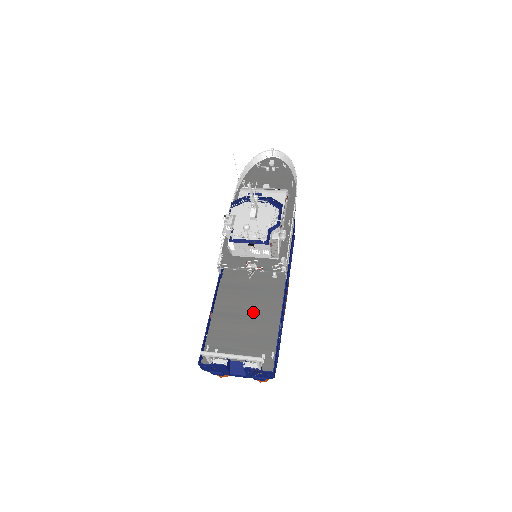
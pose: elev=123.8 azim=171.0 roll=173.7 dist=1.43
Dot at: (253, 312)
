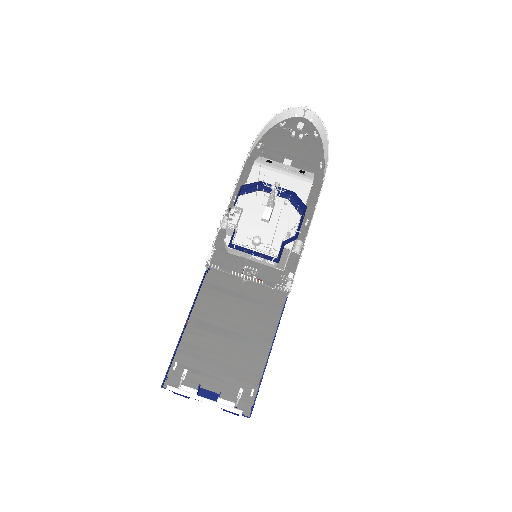
Dot at: (239, 329)
